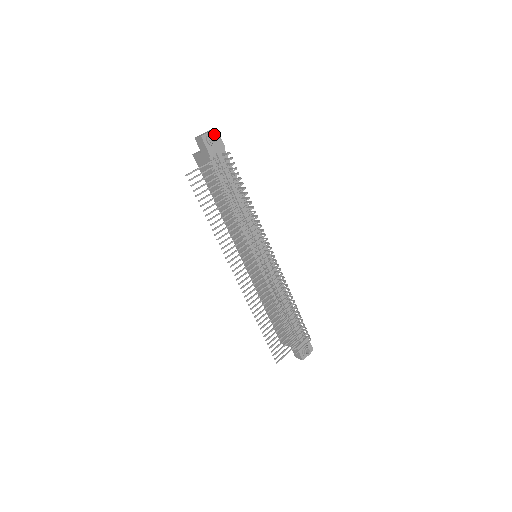
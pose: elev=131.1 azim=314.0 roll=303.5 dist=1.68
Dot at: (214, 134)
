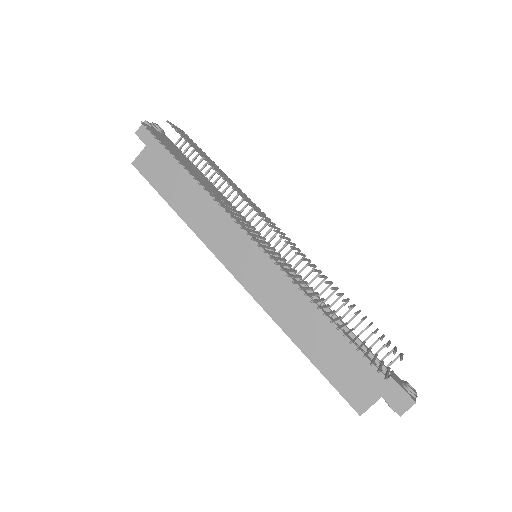
Dot at: (159, 126)
